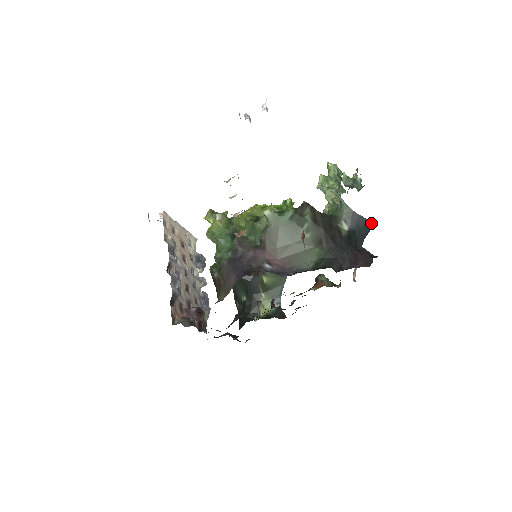
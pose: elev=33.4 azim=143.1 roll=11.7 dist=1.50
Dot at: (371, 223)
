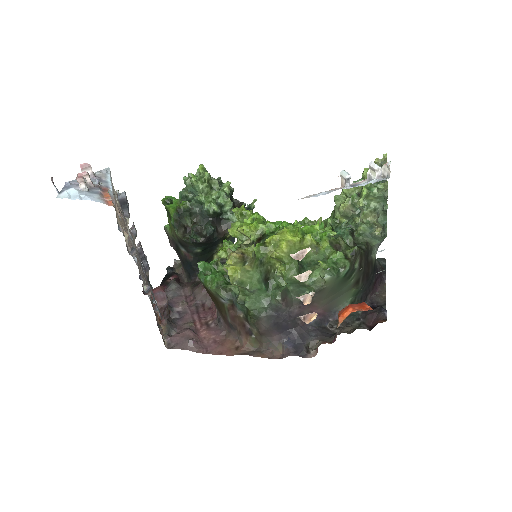
Dot at: occluded
